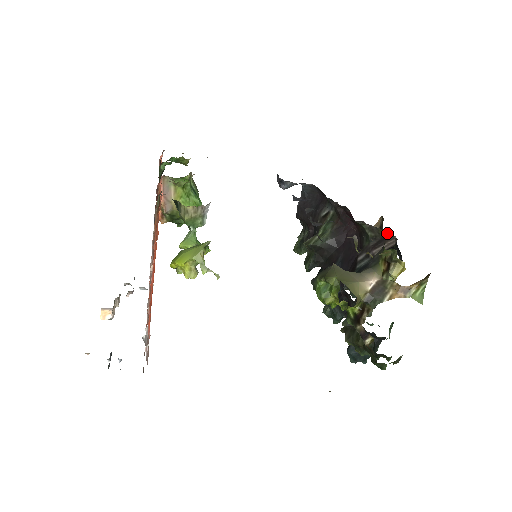
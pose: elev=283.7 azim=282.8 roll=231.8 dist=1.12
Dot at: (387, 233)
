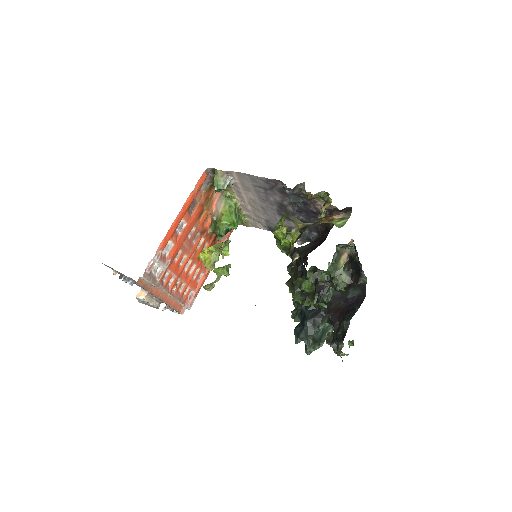
Dot at: (337, 210)
